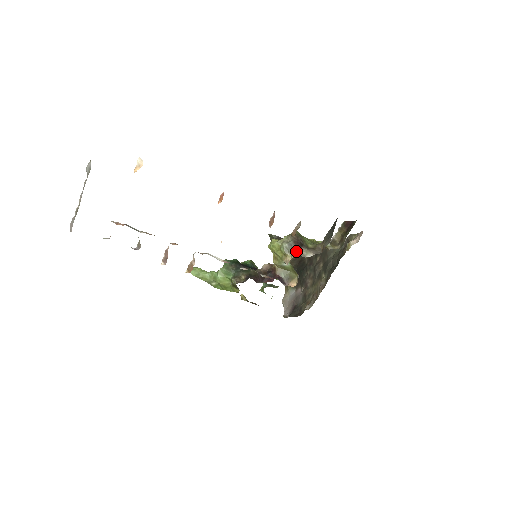
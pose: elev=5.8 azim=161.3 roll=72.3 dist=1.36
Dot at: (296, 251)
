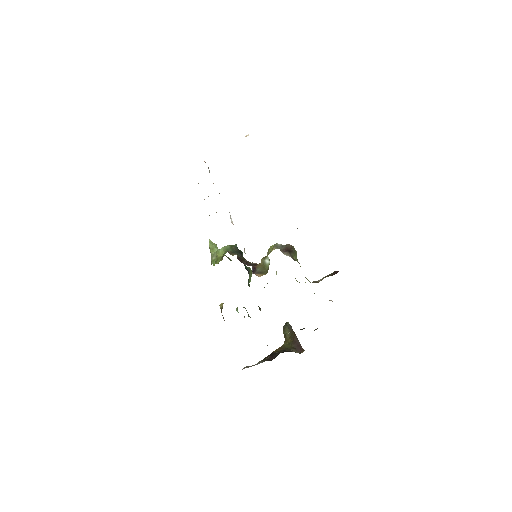
Dot at: (281, 250)
